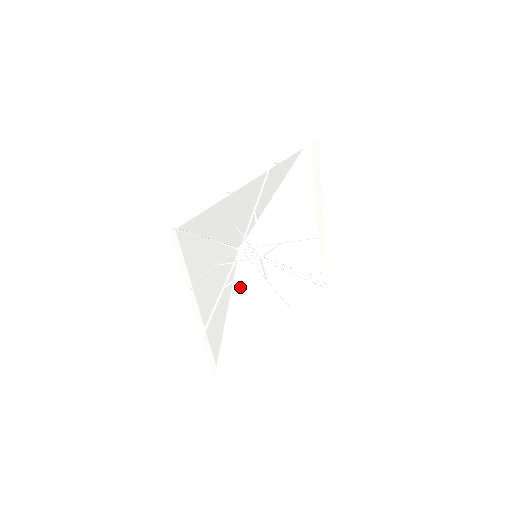
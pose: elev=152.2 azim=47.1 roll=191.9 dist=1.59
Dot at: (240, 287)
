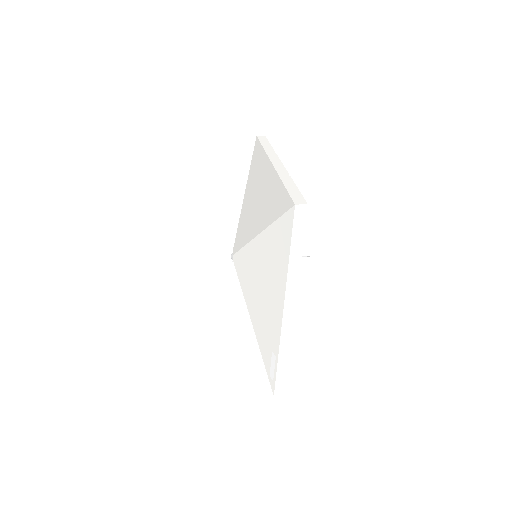
Dot at: occluded
